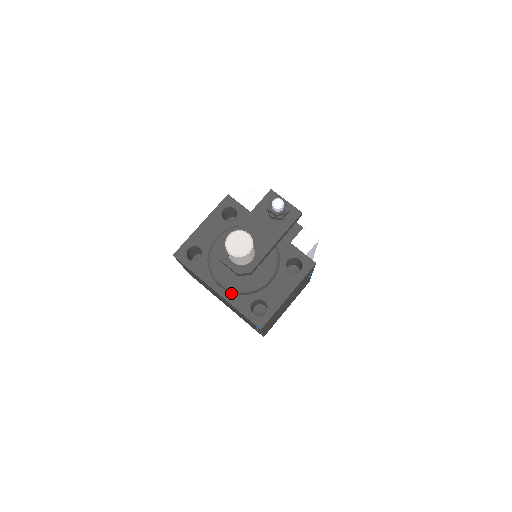
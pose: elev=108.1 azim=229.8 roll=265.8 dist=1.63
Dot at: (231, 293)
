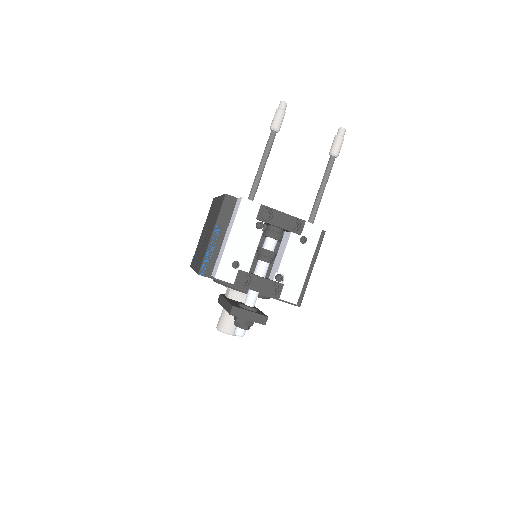
Dot at: occluded
